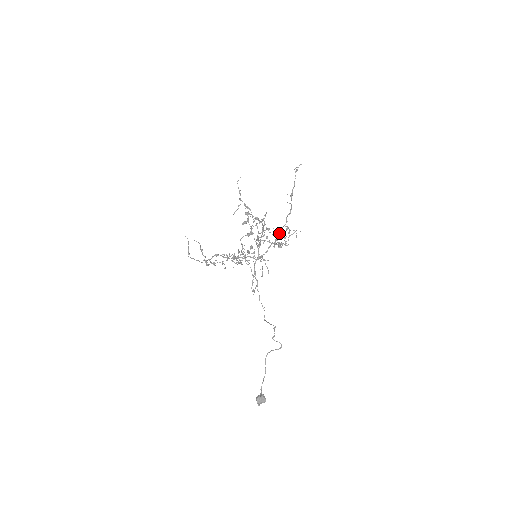
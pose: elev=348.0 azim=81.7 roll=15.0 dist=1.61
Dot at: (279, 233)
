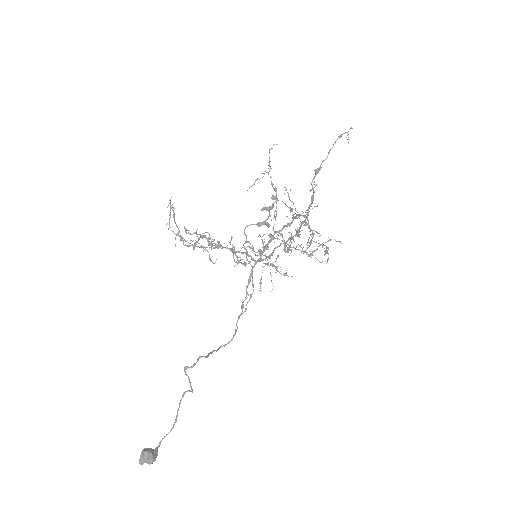
Dot at: occluded
